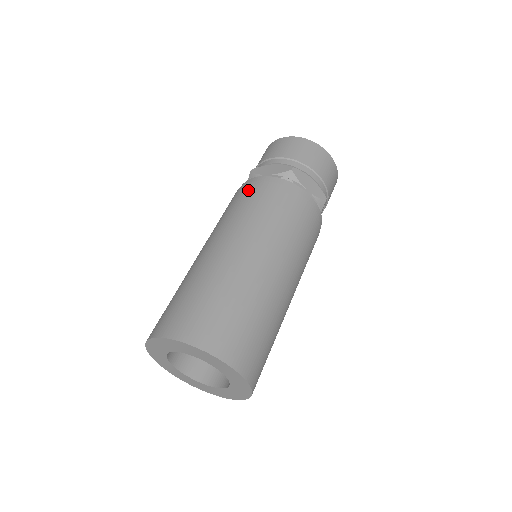
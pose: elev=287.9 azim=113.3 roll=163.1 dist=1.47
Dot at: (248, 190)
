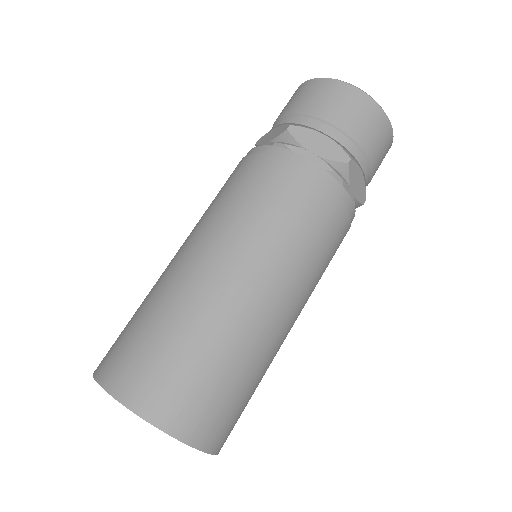
Dot at: (282, 178)
